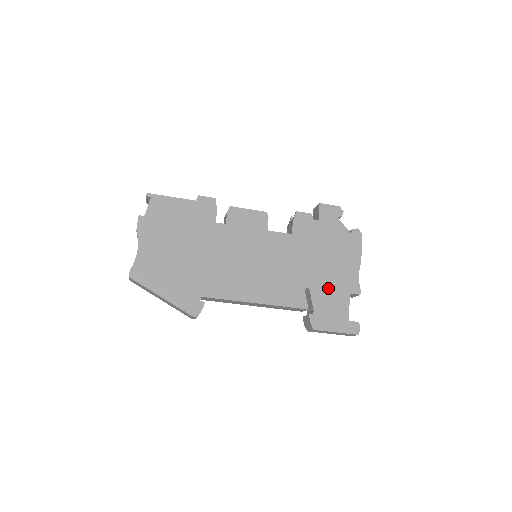
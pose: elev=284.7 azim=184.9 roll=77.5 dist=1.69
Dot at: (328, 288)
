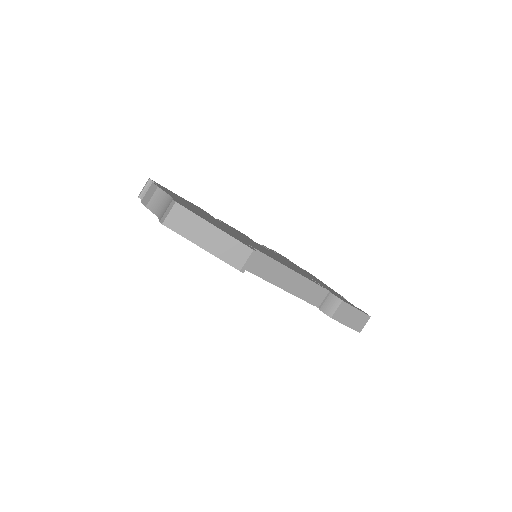
Dot at: (324, 286)
